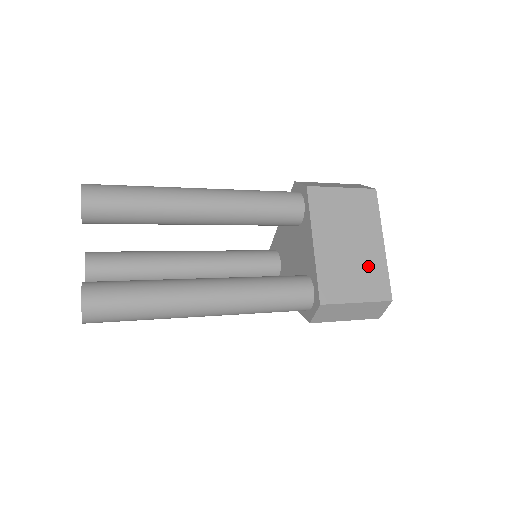
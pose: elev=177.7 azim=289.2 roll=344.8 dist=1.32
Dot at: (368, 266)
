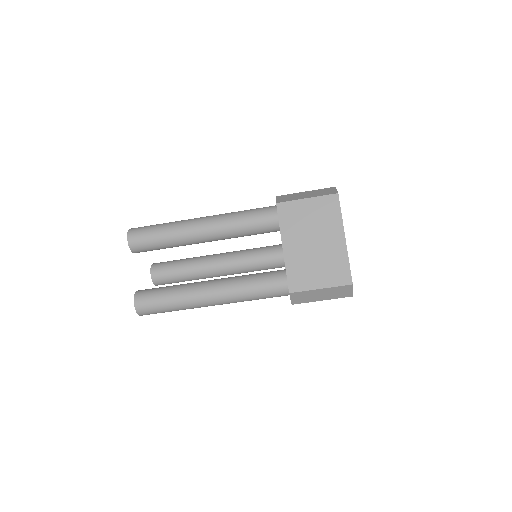
Dot at: occluded
